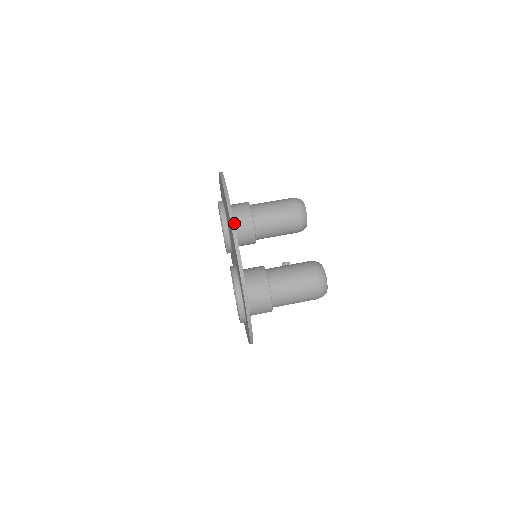
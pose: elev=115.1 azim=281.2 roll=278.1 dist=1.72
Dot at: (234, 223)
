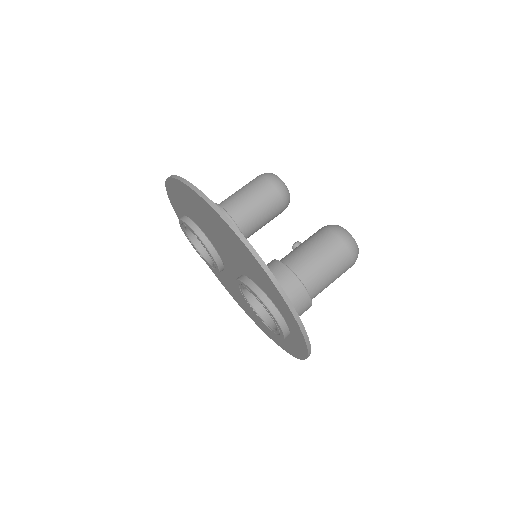
Dot at: (224, 214)
